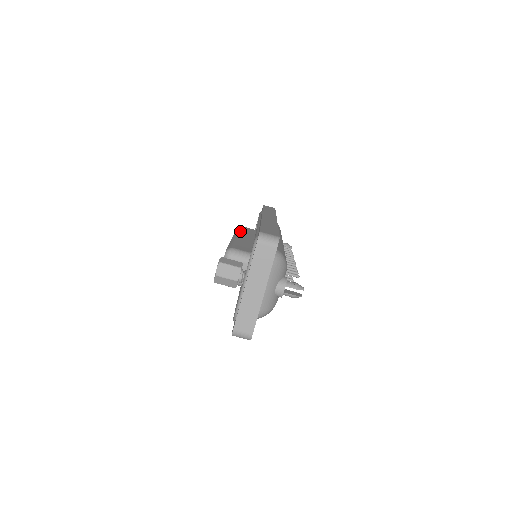
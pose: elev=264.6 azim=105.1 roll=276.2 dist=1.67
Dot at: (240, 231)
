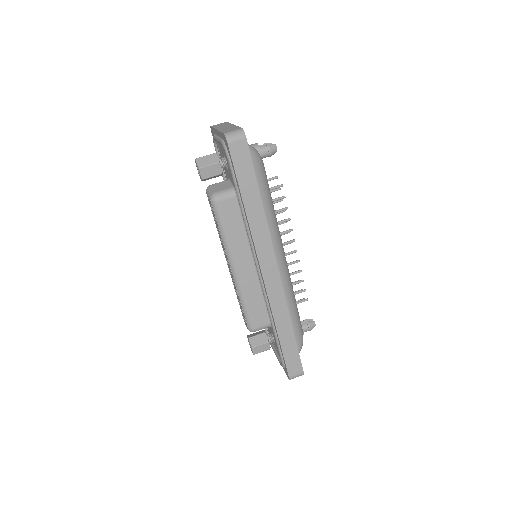
Dot at: occluded
